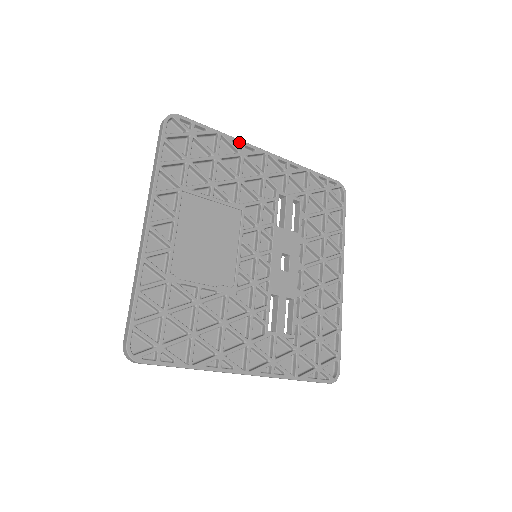
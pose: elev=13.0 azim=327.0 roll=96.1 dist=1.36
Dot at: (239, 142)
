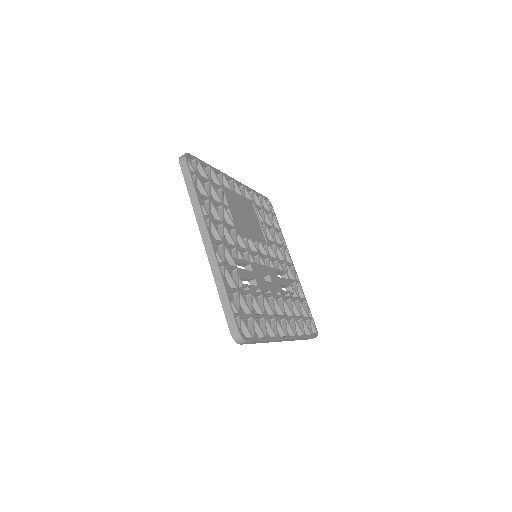
Dot at: (285, 244)
